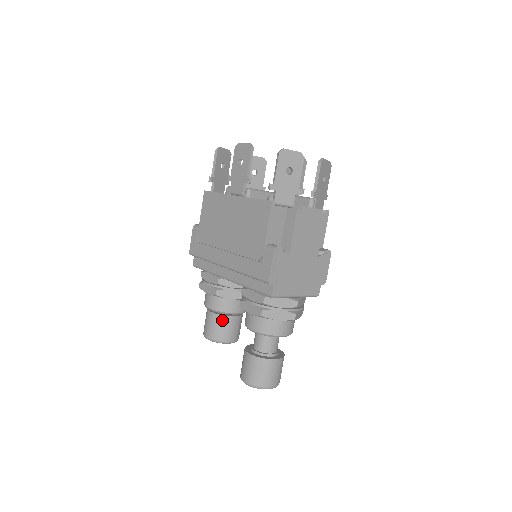
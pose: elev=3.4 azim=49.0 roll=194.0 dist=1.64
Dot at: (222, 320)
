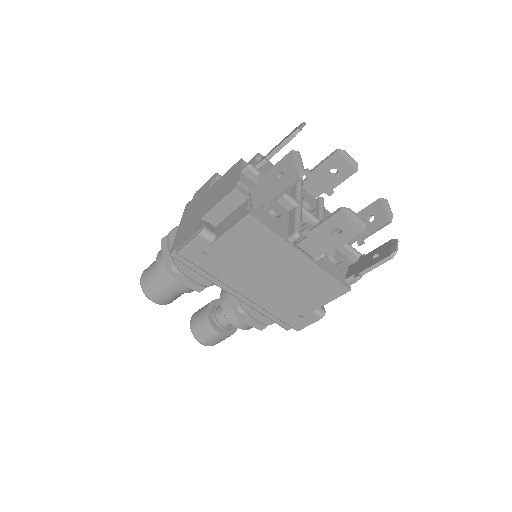
Dot at: (183, 293)
